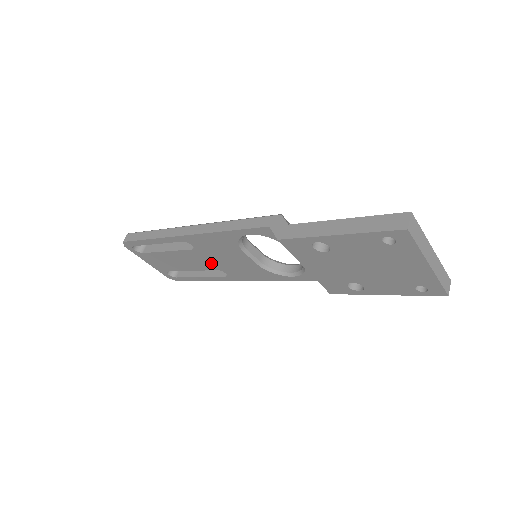
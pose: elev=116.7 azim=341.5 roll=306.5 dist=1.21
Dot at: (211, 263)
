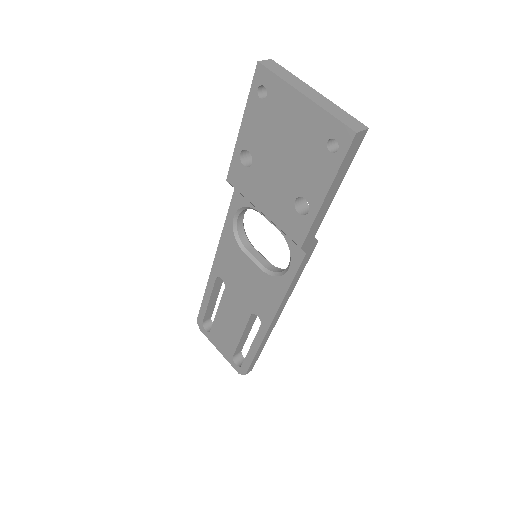
Dot at: (243, 304)
